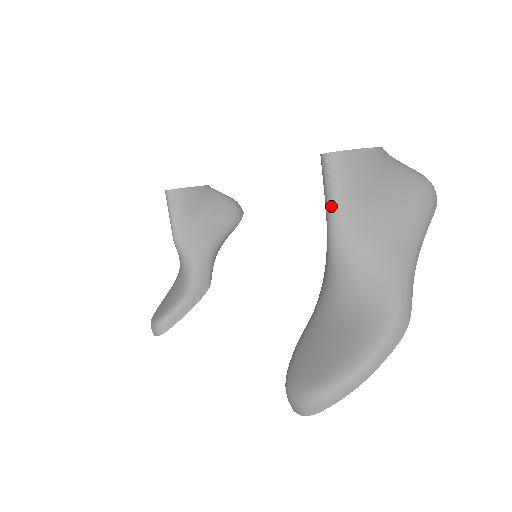
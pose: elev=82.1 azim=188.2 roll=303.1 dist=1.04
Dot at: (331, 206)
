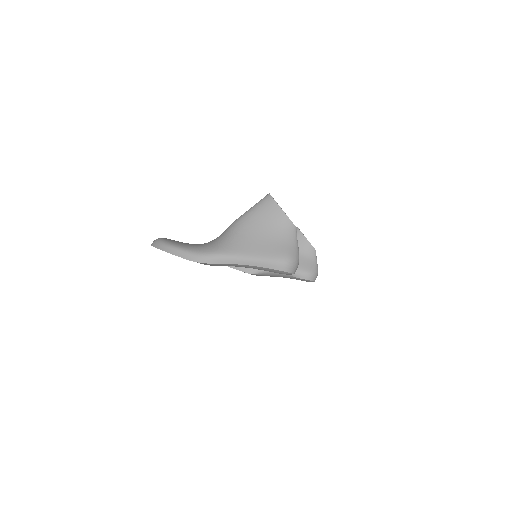
Dot at: (248, 210)
